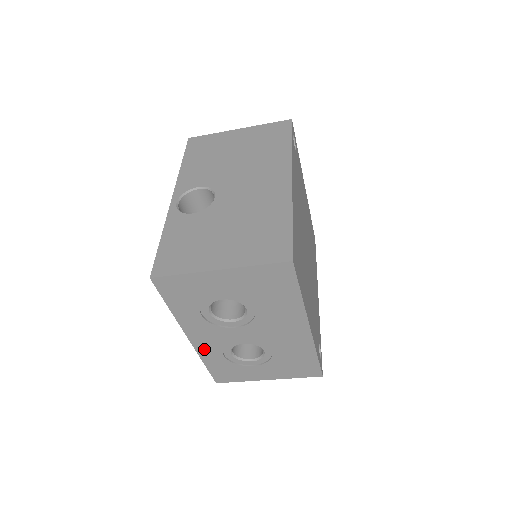
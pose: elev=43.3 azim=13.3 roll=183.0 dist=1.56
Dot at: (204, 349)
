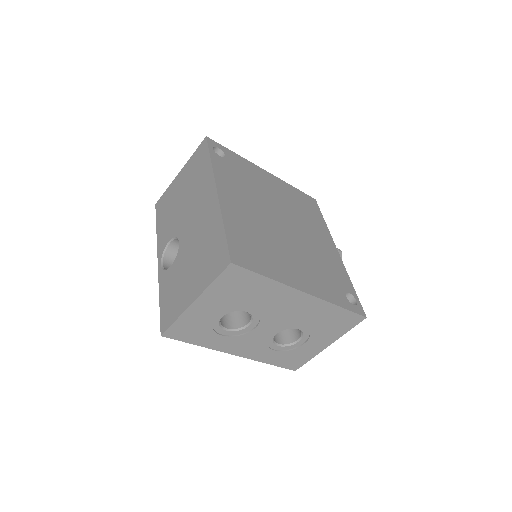
Dot at: (255, 355)
